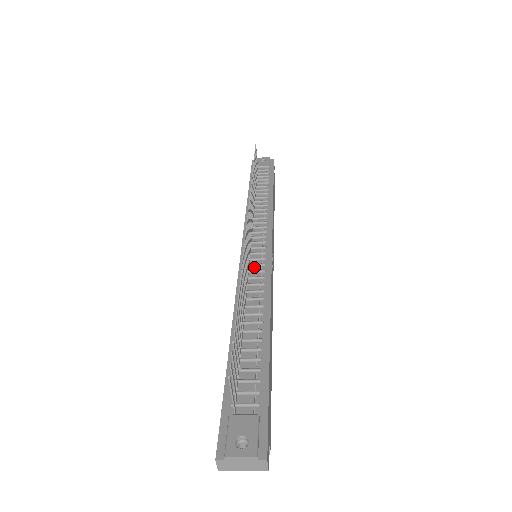
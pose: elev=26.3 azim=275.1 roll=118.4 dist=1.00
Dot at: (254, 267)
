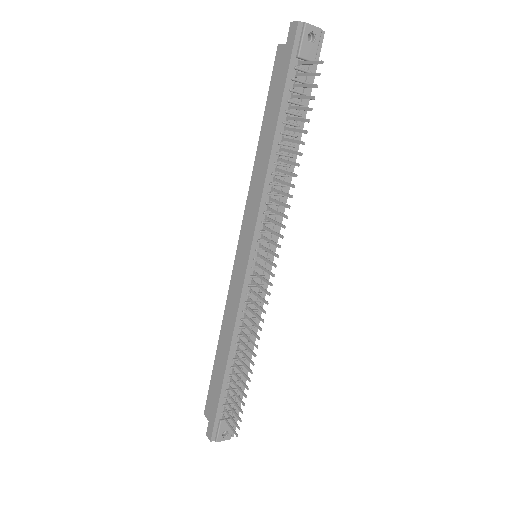
Dot at: (255, 287)
